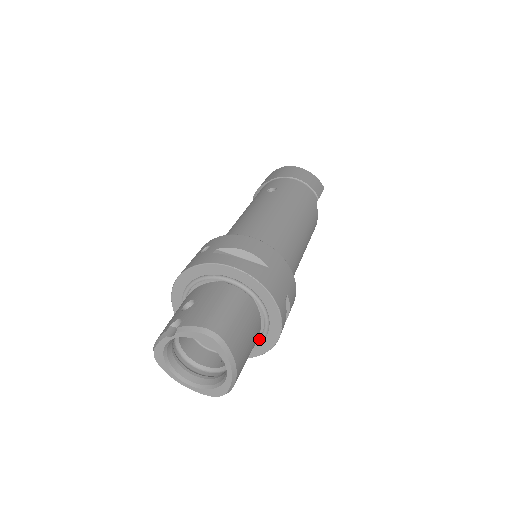
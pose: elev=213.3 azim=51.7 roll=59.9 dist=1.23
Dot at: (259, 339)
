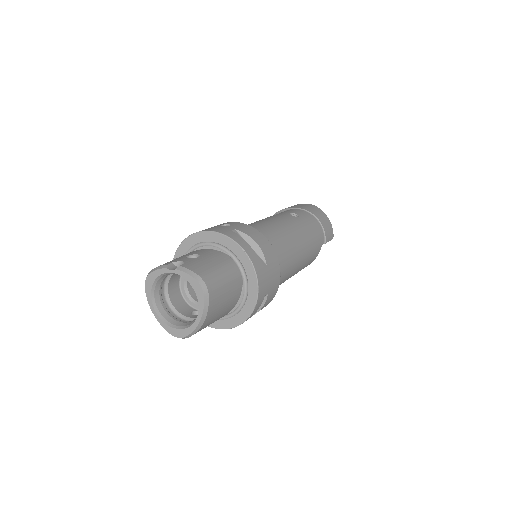
Dot at: (227, 315)
